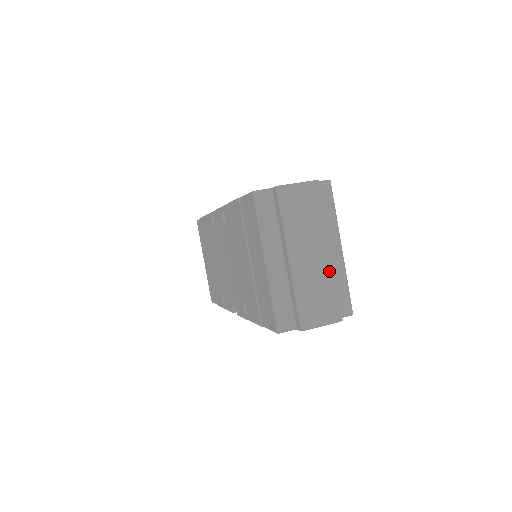
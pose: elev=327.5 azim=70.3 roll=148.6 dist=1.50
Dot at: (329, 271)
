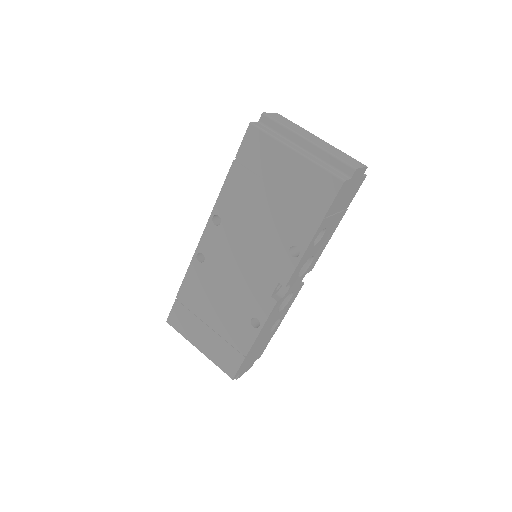
Dot at: (332, 146)
